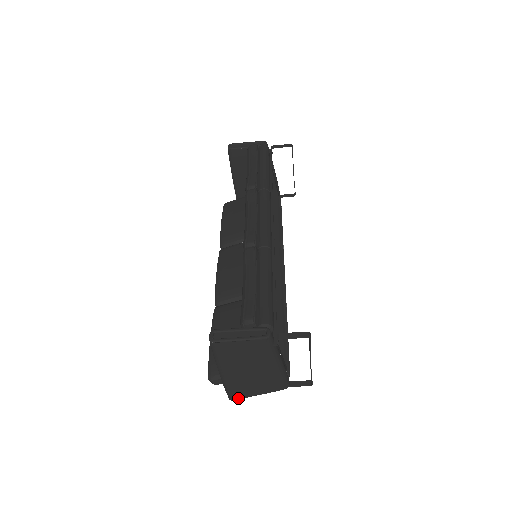
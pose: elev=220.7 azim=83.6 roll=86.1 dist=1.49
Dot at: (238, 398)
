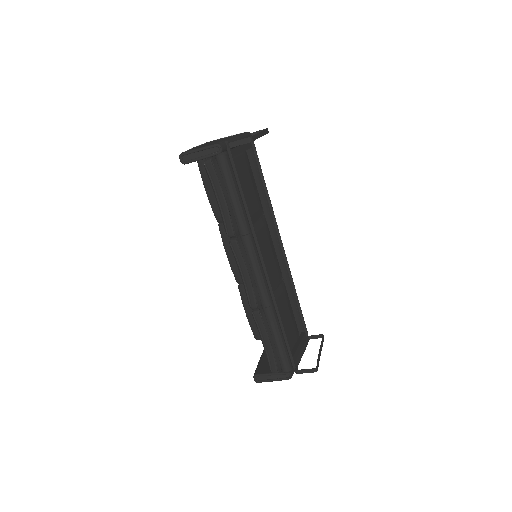
Dot at: occluded
